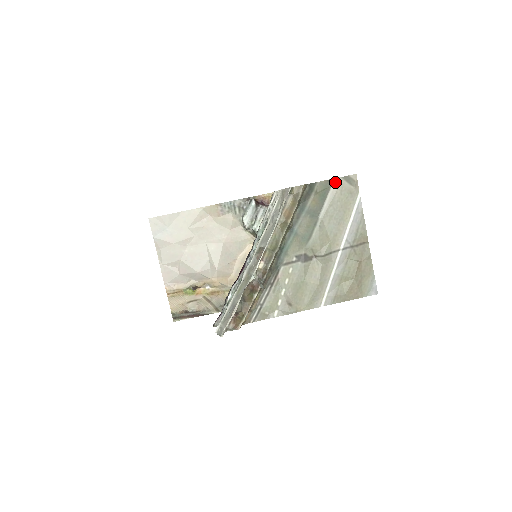
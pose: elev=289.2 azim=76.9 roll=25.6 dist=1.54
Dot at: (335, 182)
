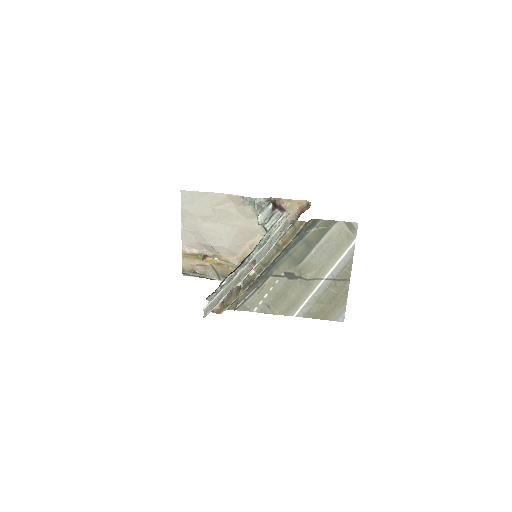
Dot at: (337, 224)
